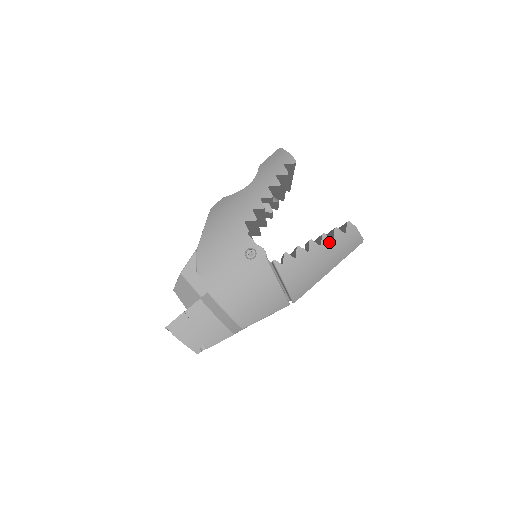
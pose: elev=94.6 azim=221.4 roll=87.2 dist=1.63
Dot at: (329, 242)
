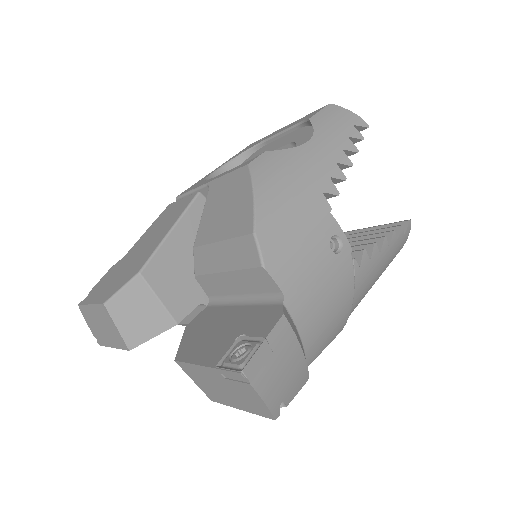
Dot at: (394, 243)
